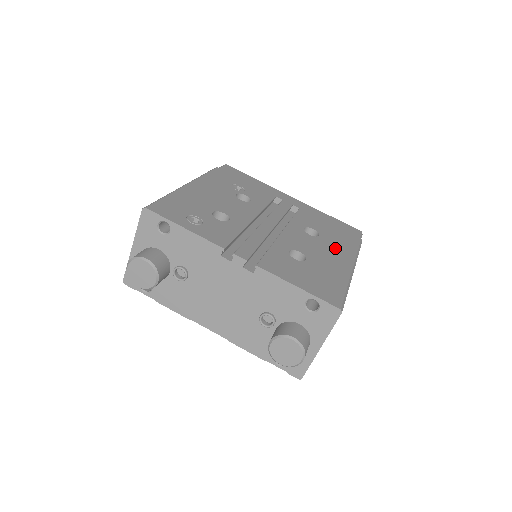
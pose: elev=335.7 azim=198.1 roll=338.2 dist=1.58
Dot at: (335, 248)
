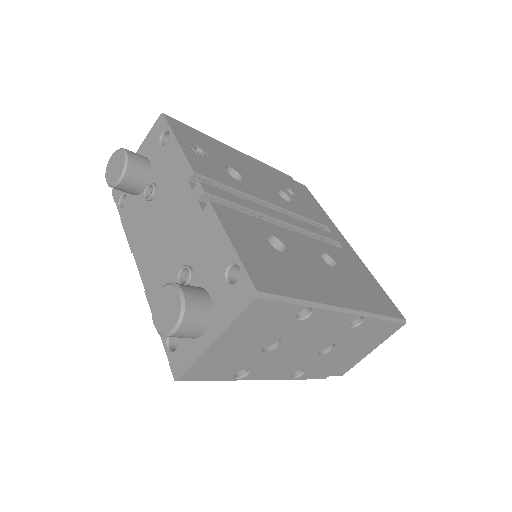
Dot at: (341, 286)
